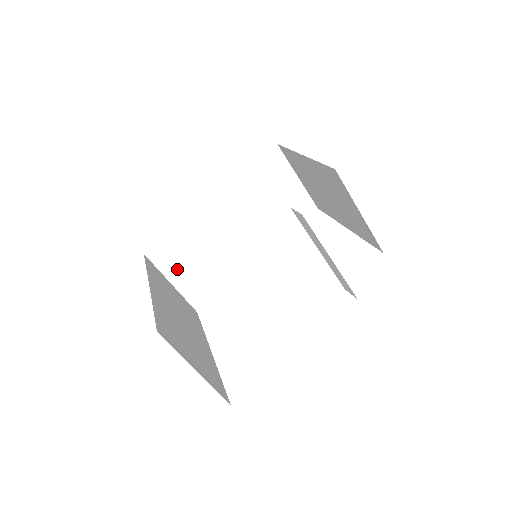
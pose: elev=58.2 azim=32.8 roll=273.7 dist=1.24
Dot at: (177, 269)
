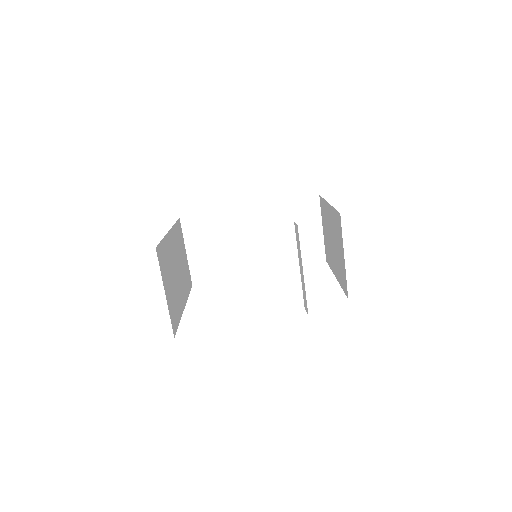
Dot at: (196, 243)
